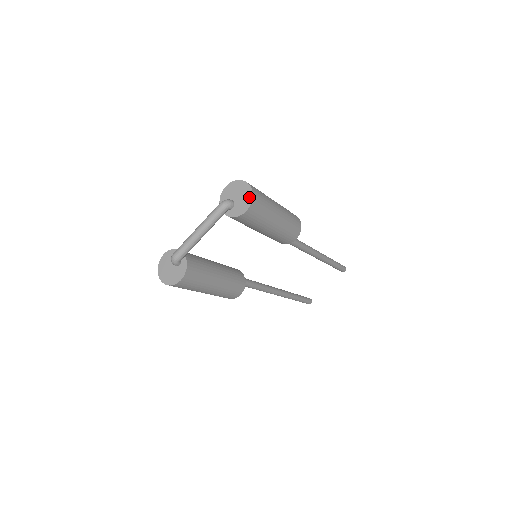
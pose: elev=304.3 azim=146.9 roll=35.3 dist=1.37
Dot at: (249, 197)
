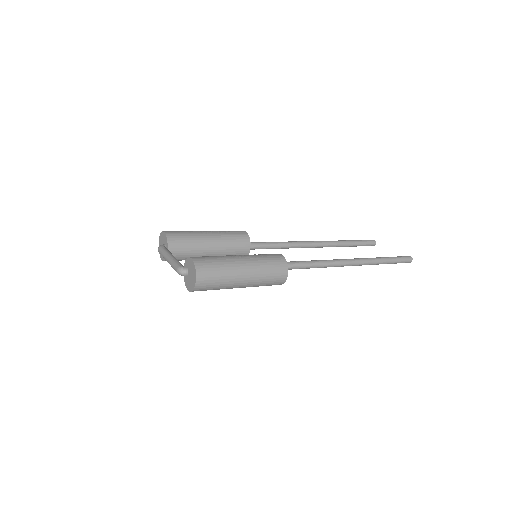
Dot at: (192, 287)
